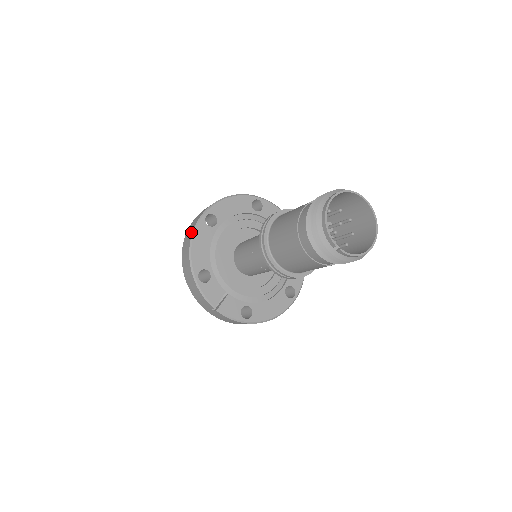
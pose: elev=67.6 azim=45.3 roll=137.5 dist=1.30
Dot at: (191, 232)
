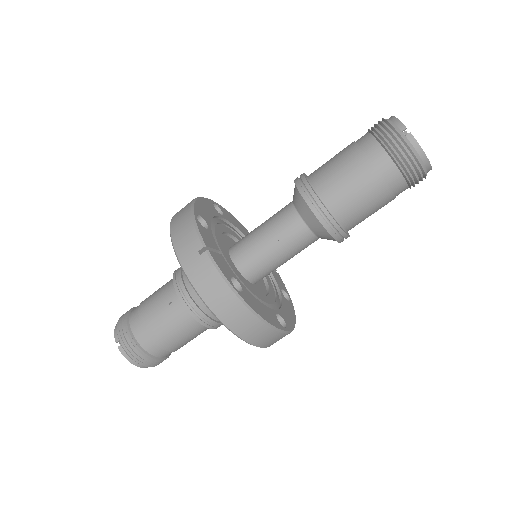
Dot at: occluded
